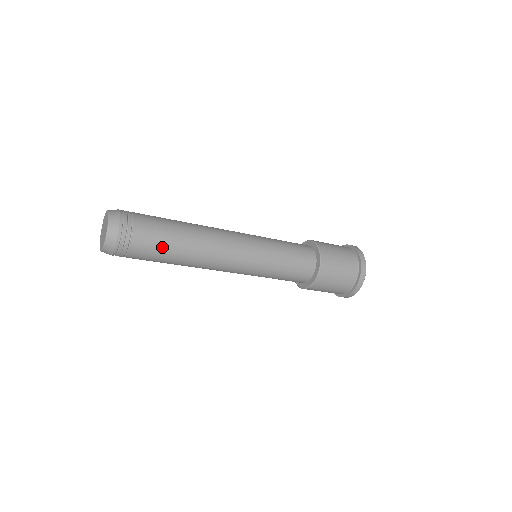
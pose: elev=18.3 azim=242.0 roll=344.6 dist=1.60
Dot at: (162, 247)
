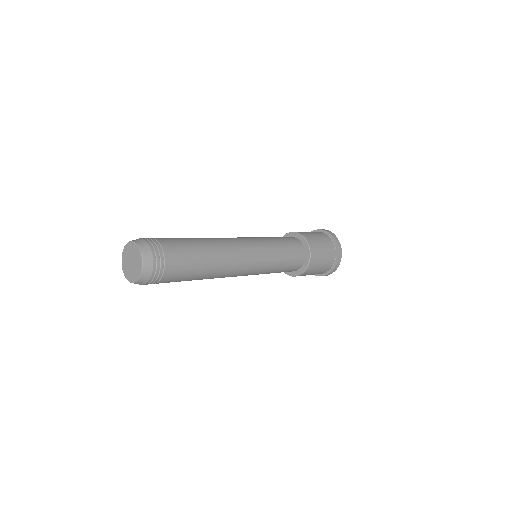
Dot at: (187, 276)
